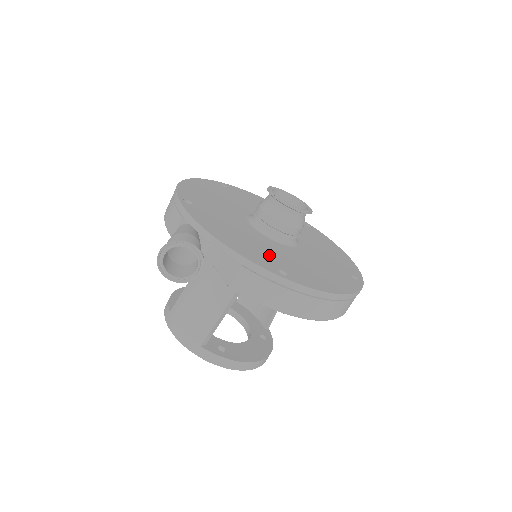
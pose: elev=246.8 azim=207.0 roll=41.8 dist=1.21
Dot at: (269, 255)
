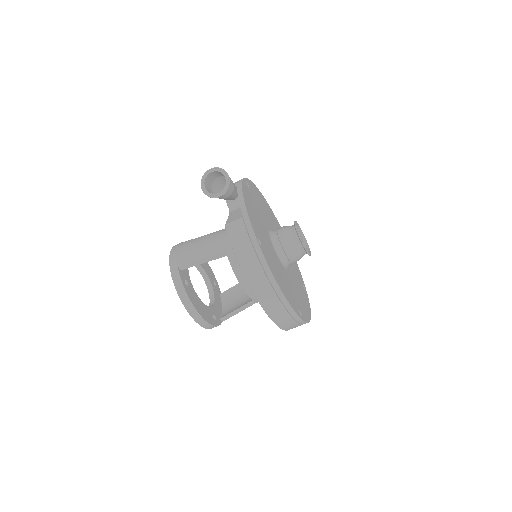
Dot at: (262, 235)
